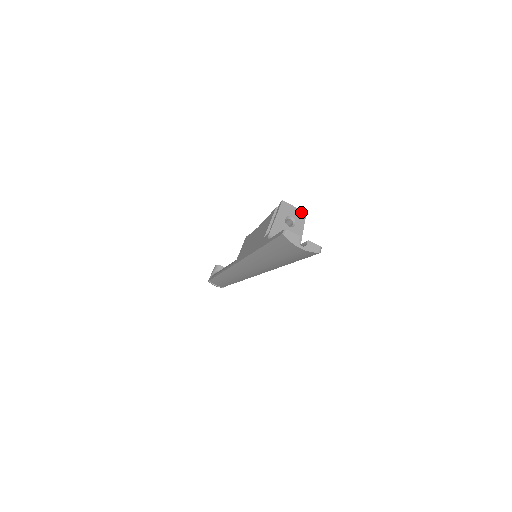
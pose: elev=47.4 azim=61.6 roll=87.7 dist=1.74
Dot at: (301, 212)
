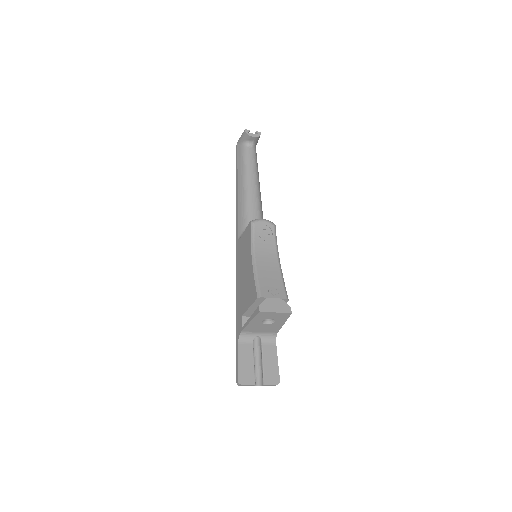
Dot at: (284, 314)
